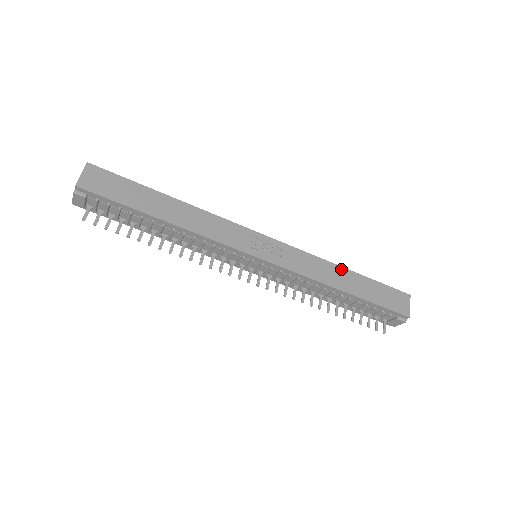
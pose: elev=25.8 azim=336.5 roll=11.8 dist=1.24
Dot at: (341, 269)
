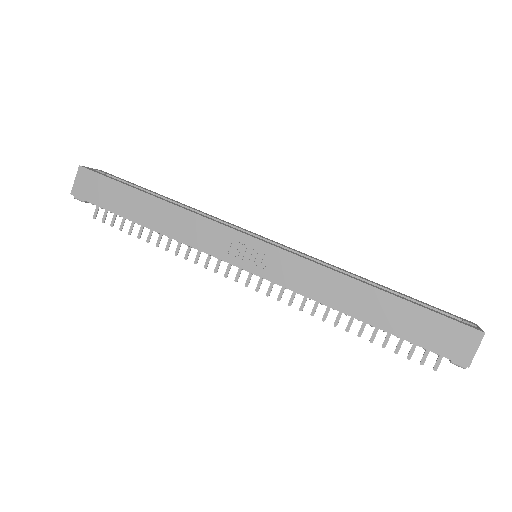
Dot at: (361, 286)
